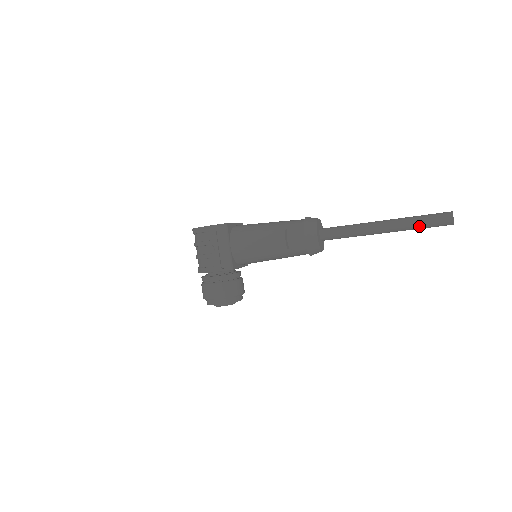
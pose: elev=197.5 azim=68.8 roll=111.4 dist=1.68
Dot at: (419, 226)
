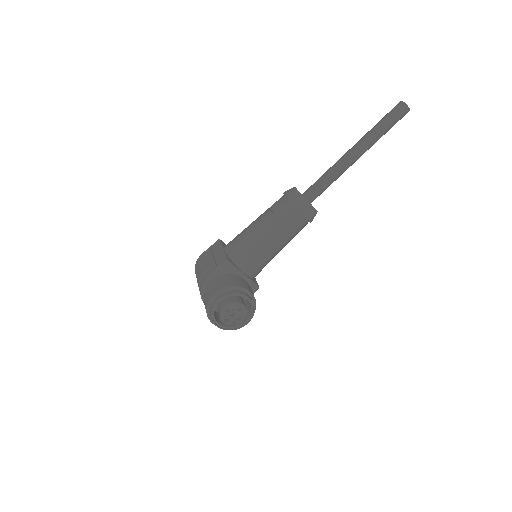
Dot at: (379, 126)
